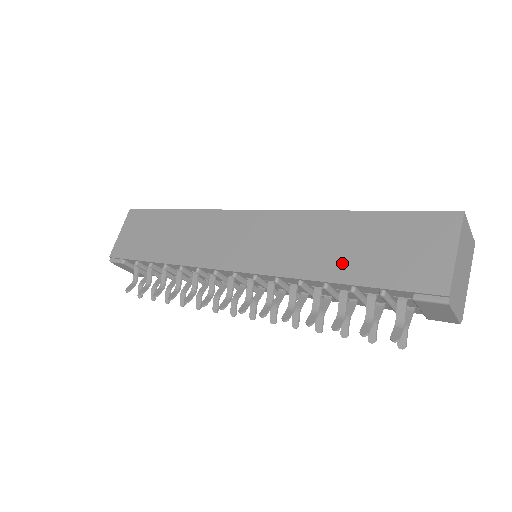
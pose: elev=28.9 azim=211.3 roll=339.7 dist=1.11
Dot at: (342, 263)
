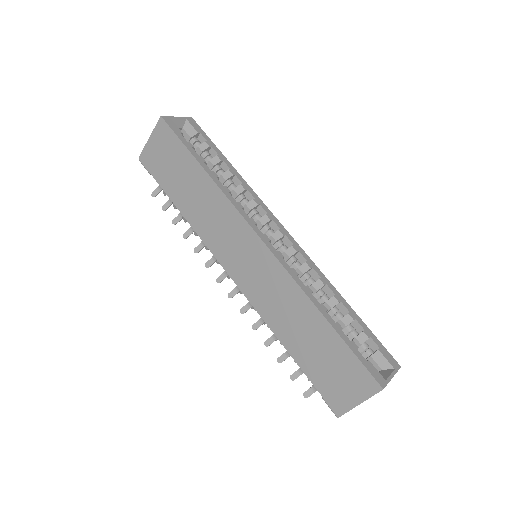
Dot at: (298, 344)
